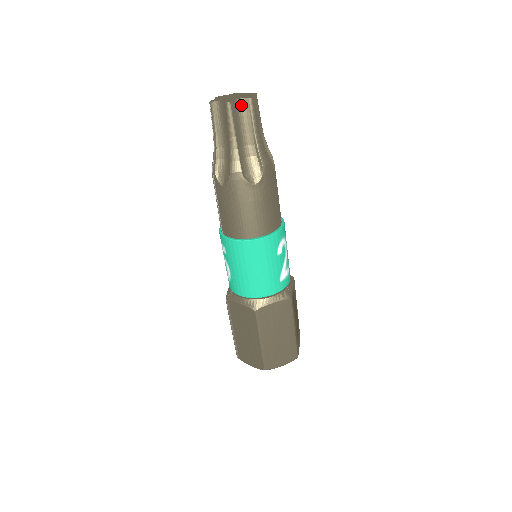
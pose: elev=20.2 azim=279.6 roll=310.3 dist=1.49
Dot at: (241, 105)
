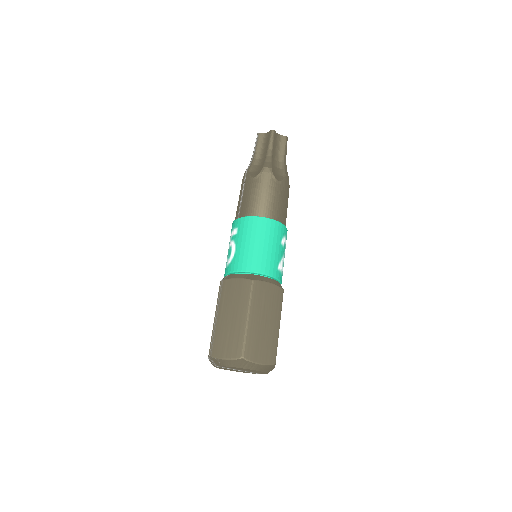
Dot at: (279, 138)
